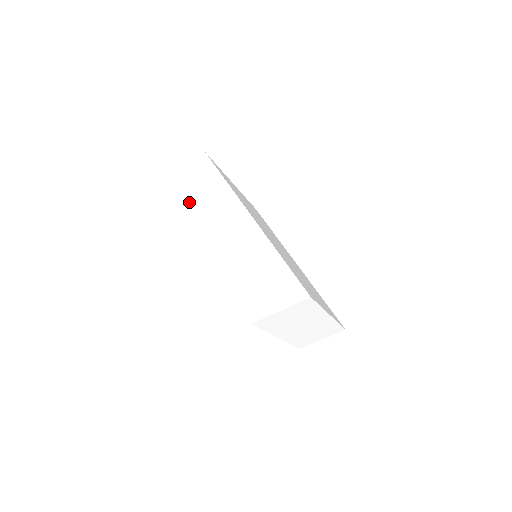
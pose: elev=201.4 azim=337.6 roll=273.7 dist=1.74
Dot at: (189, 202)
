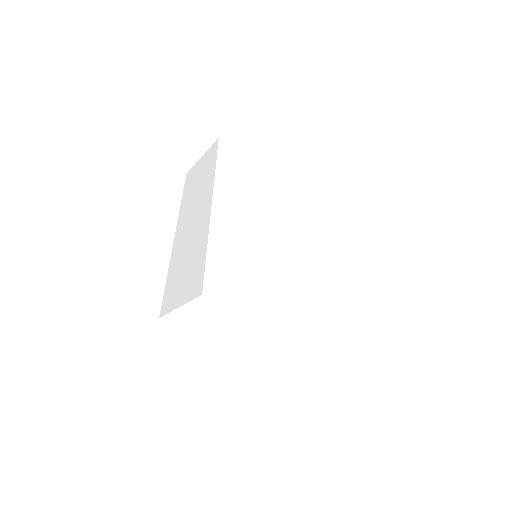
Dot at: (189, 189)
